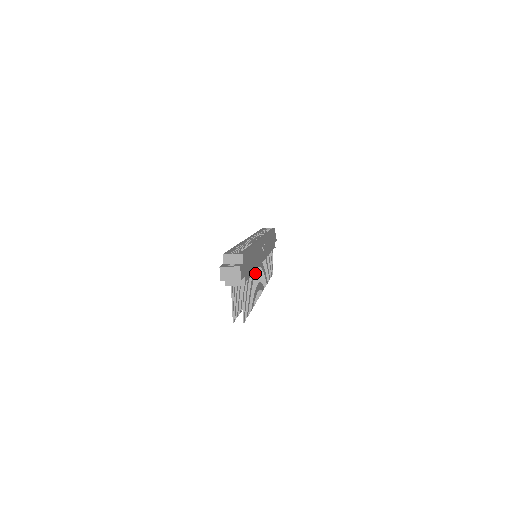
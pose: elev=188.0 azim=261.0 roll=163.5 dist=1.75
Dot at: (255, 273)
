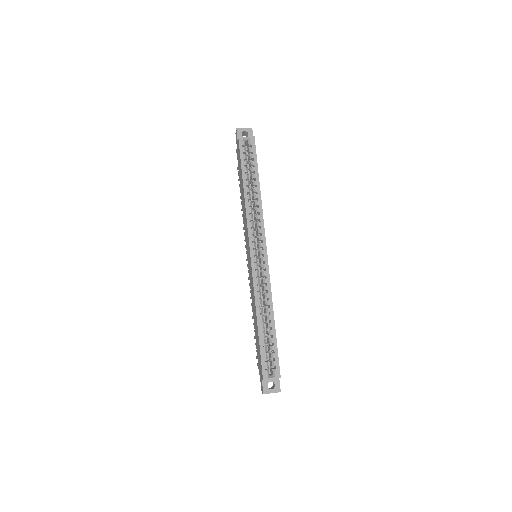
Dot at: occluded
